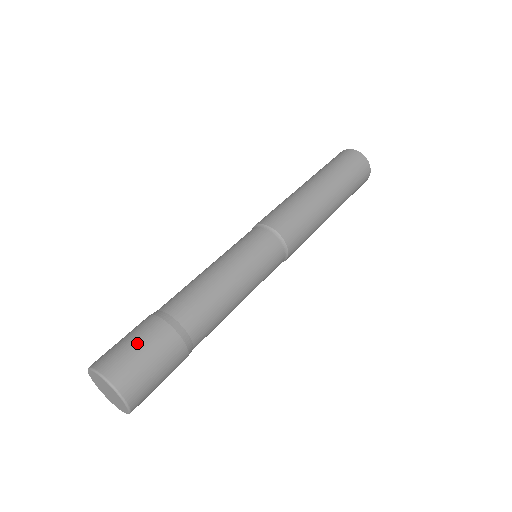
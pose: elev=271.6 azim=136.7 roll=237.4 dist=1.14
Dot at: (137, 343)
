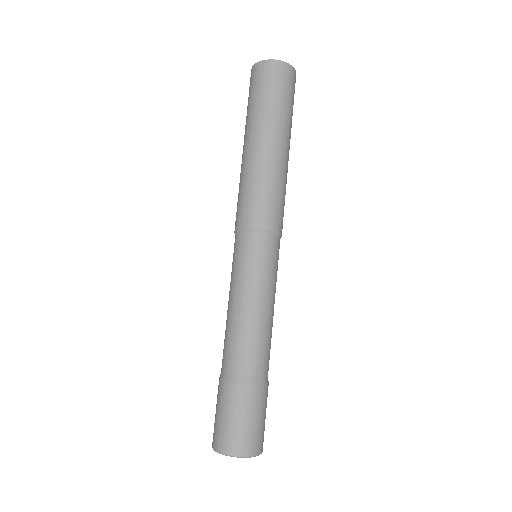
Dot at: (229, 415)
